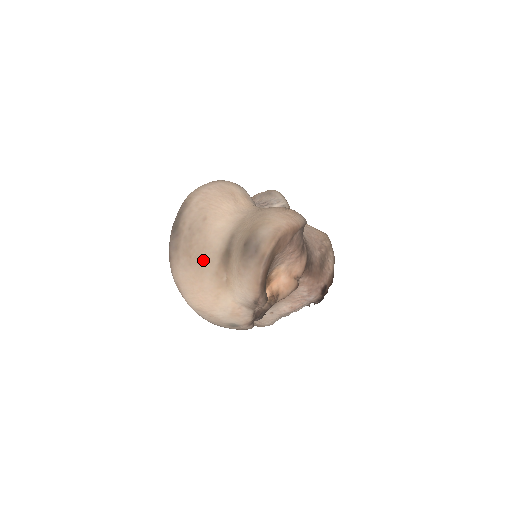
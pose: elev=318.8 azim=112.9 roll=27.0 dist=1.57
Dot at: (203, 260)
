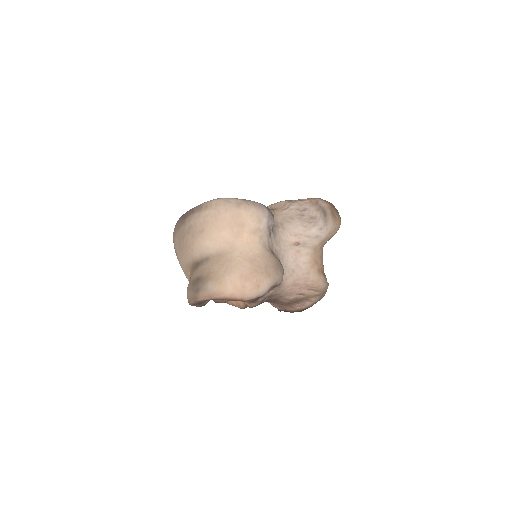
Dot at: (184, 252)
